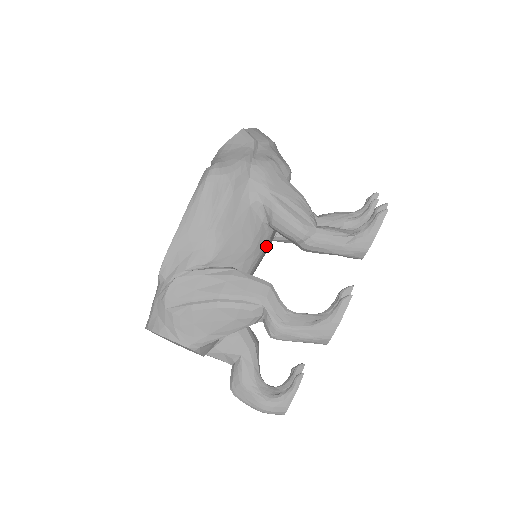
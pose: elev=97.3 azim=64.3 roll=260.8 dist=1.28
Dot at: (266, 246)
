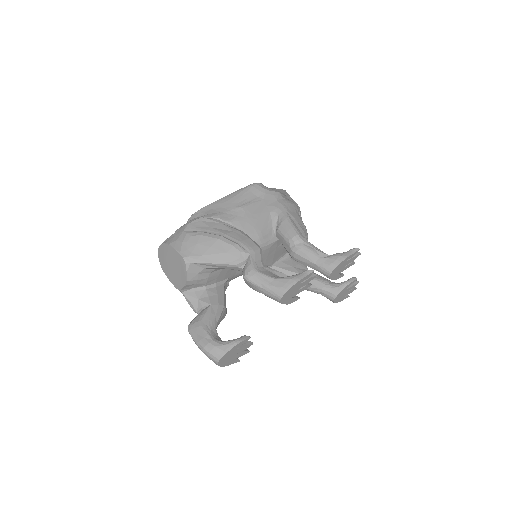
Dot at: (267, 246)
